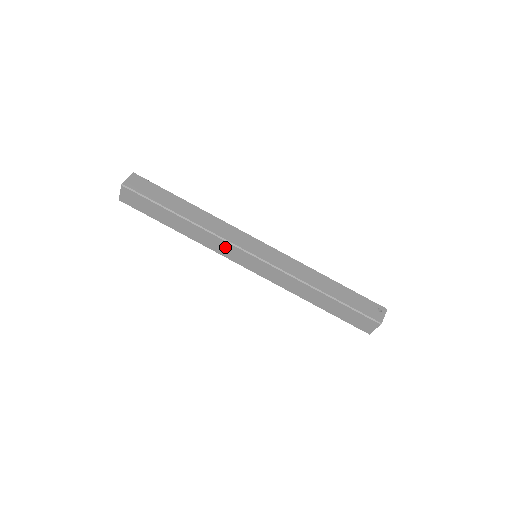
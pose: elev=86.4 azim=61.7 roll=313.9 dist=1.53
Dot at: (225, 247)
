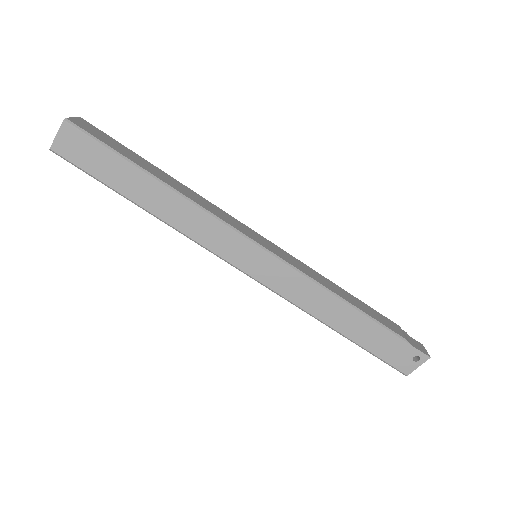
Dot at: occluded
